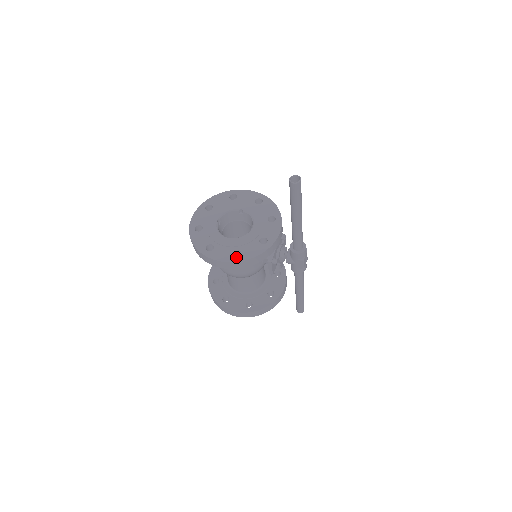
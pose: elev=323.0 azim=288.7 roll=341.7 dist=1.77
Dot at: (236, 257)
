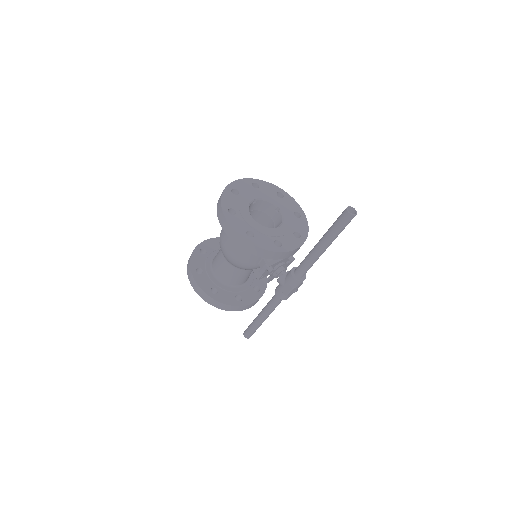
Dot at: (247, 236)
